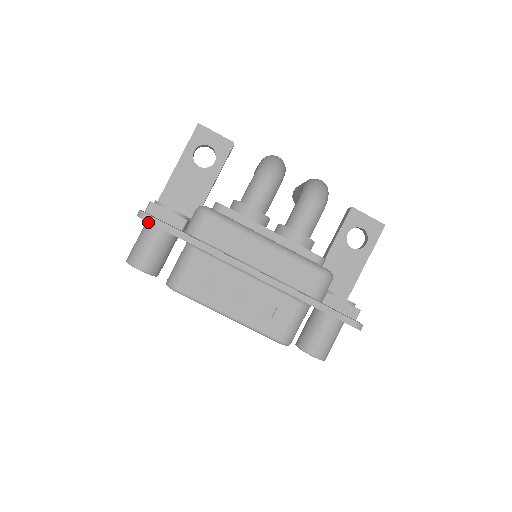
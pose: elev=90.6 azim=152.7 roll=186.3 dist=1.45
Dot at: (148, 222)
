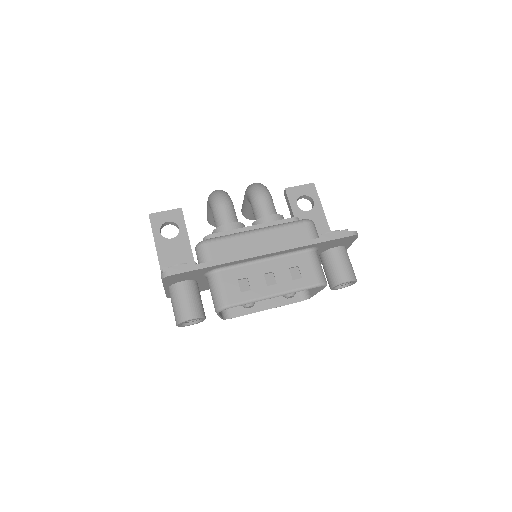
Dot at: (171, 286)
